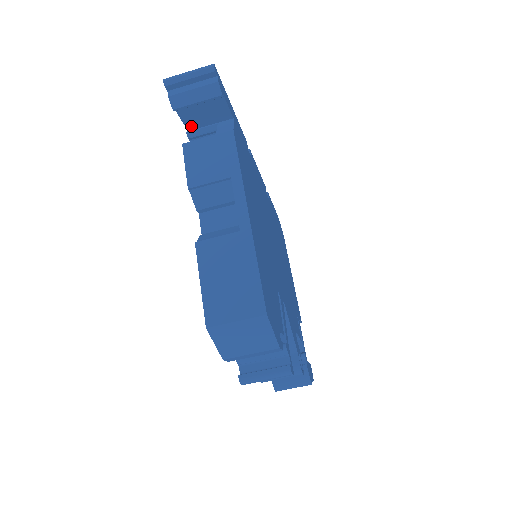
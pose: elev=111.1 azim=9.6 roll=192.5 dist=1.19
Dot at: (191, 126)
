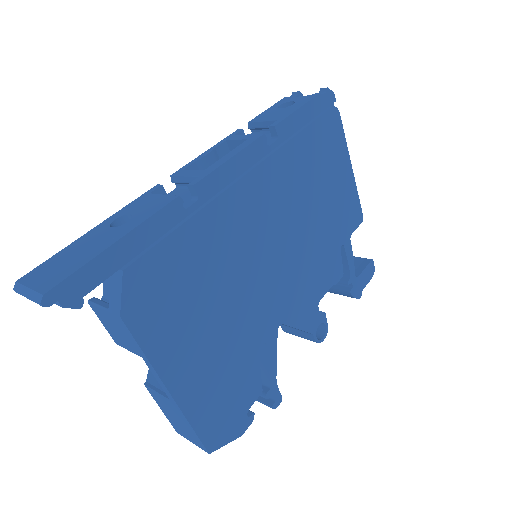
Dot at: occluded
